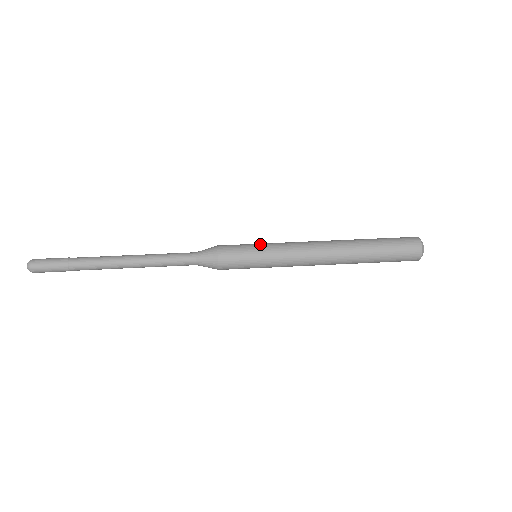
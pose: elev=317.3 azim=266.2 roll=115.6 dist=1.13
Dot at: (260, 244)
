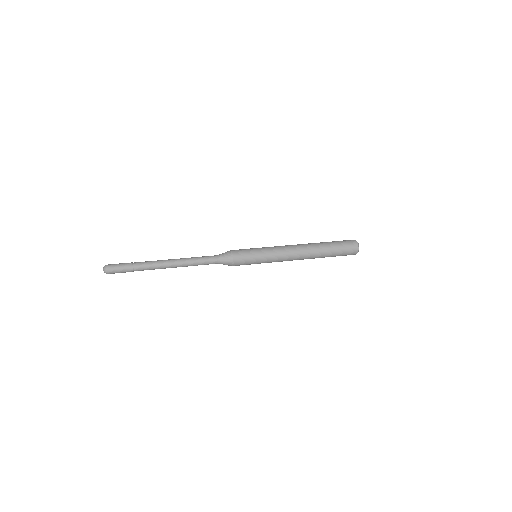
Dot at: occluded
